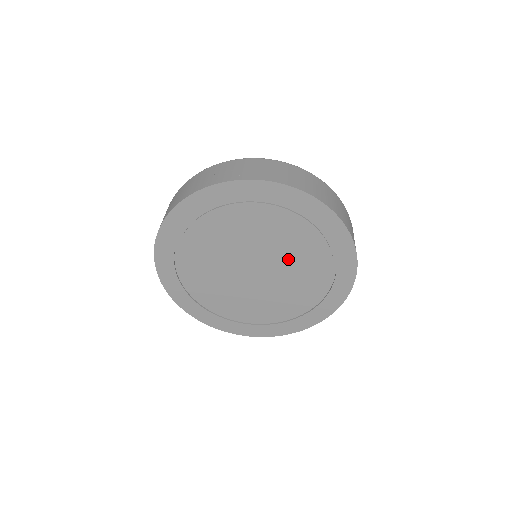
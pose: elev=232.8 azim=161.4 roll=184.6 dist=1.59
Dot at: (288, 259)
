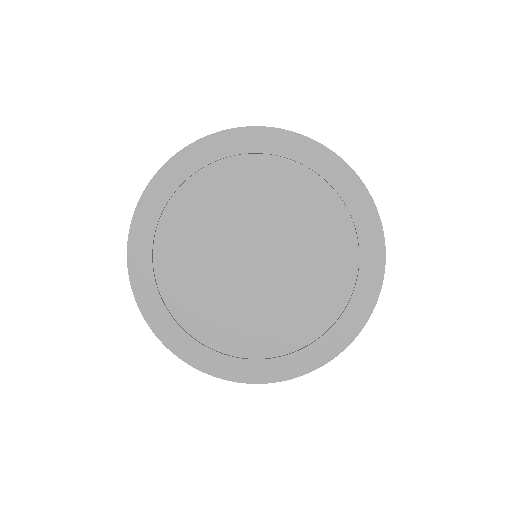
Dot at: (300, 271)
